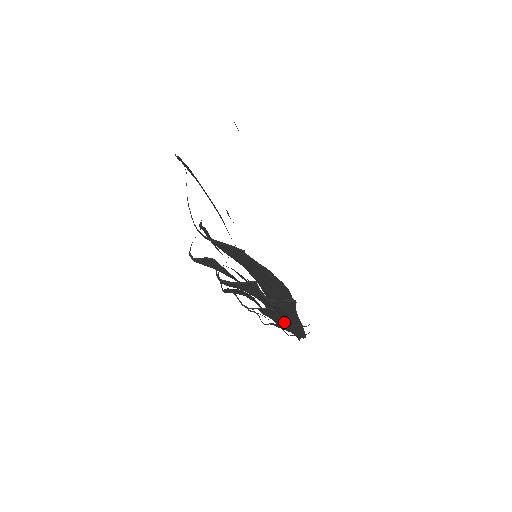
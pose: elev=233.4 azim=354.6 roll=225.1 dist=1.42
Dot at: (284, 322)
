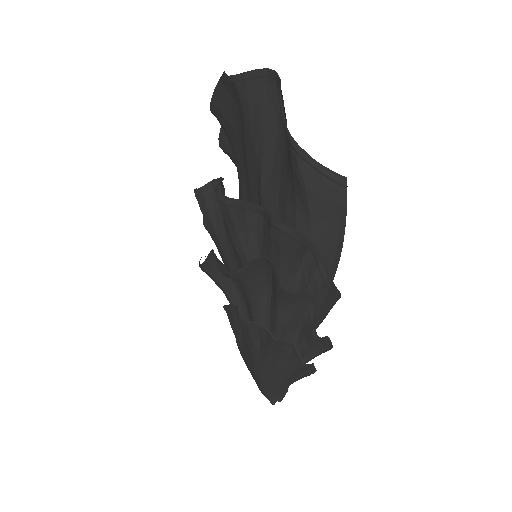
Dot at: occluded
